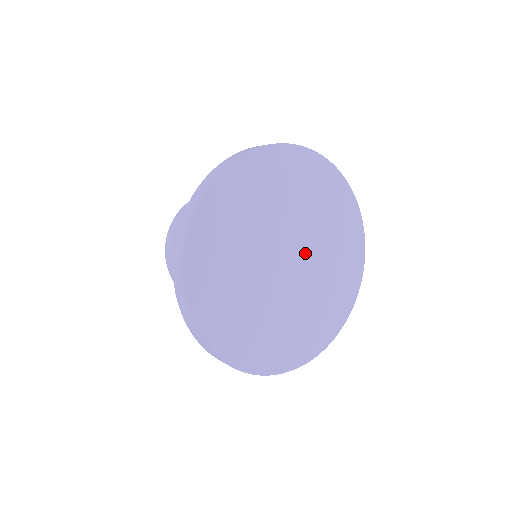
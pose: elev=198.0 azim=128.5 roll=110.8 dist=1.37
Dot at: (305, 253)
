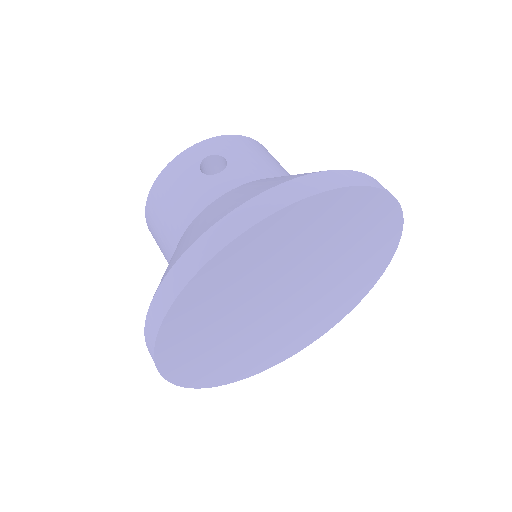
Dot at: (303, 305)
